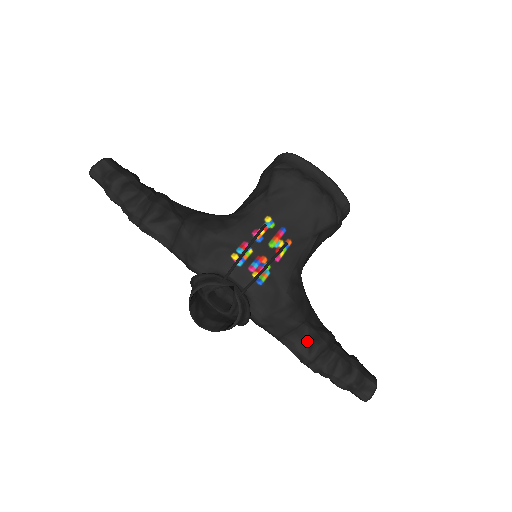
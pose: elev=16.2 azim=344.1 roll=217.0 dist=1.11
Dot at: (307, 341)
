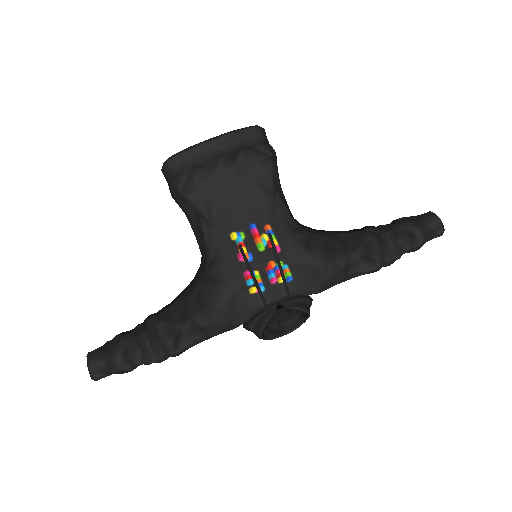
Dot at: (364, 261)
